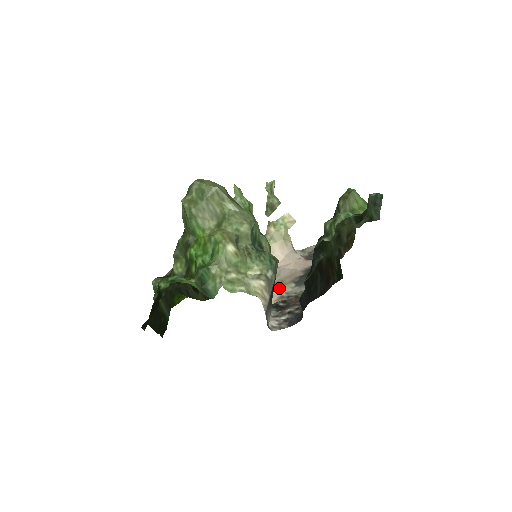
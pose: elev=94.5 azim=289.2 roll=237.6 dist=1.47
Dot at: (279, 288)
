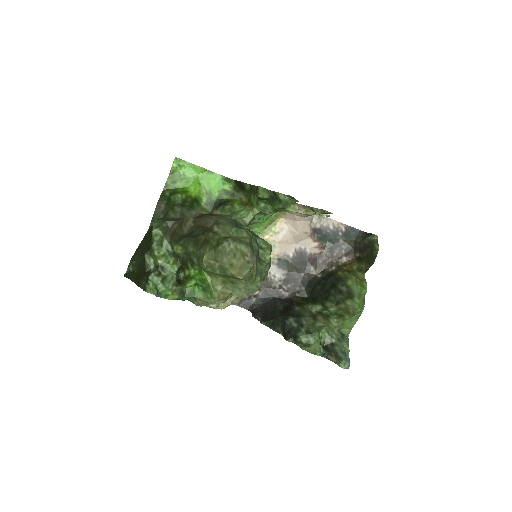
Dot at: occluded
